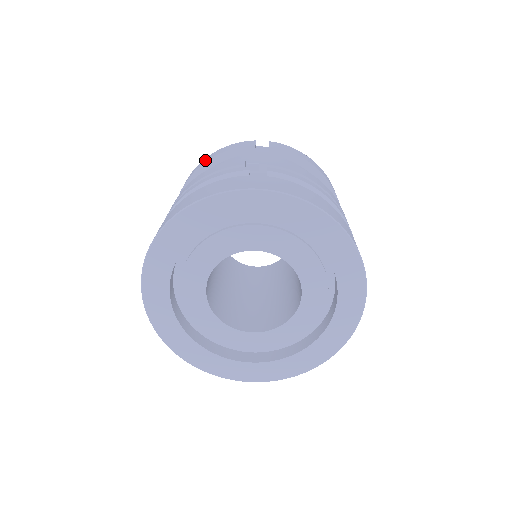
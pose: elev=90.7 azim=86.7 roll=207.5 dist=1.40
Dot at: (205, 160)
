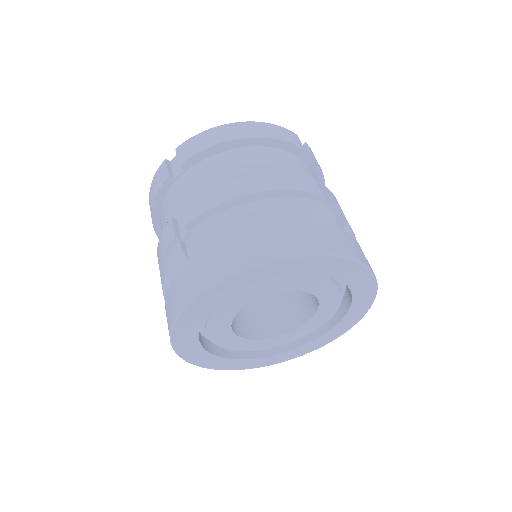
Dot at: (150, 210)
